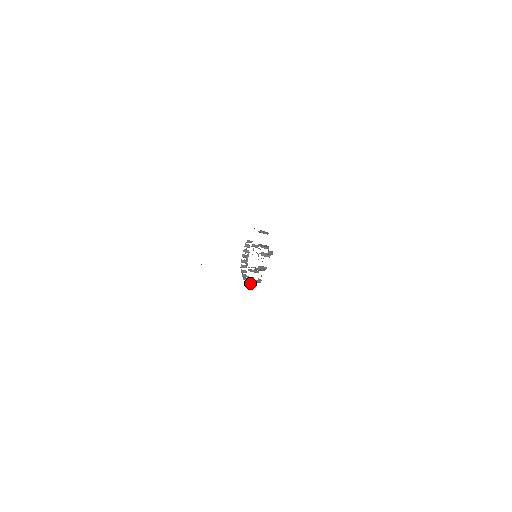
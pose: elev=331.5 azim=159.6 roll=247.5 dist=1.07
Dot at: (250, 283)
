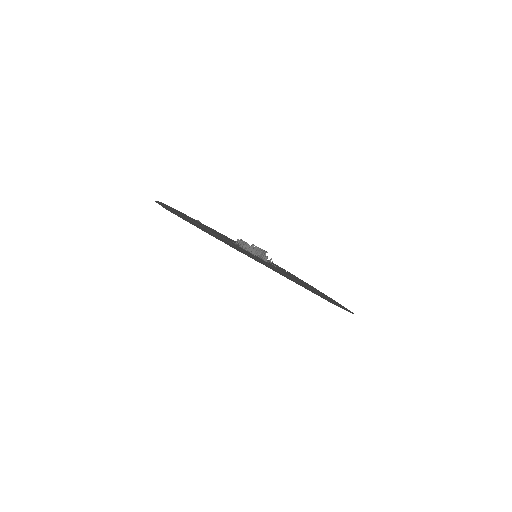
Dot at: occluded
